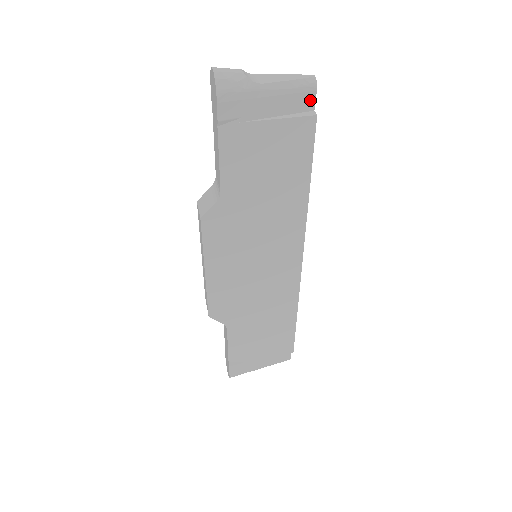
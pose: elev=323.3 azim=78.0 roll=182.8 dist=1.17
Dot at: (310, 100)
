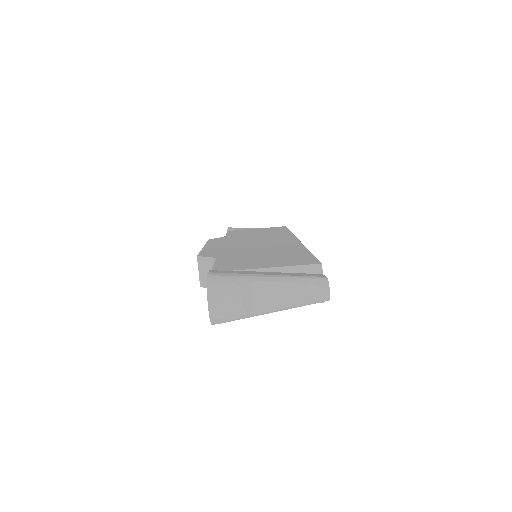
Dot at: occluded
